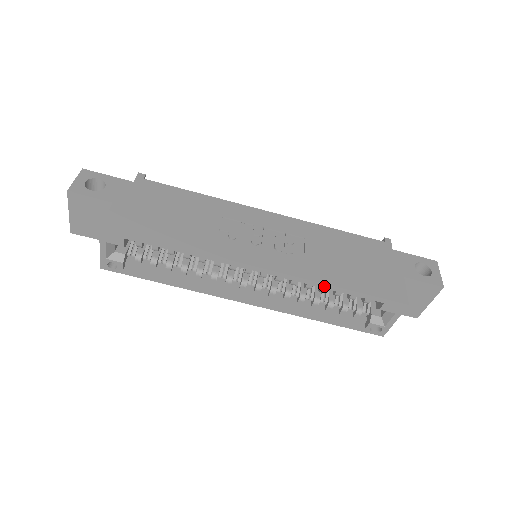
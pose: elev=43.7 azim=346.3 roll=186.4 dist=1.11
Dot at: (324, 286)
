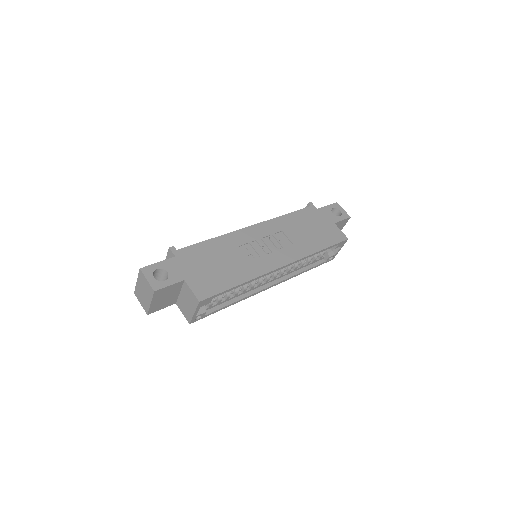
Dot at: occluded
